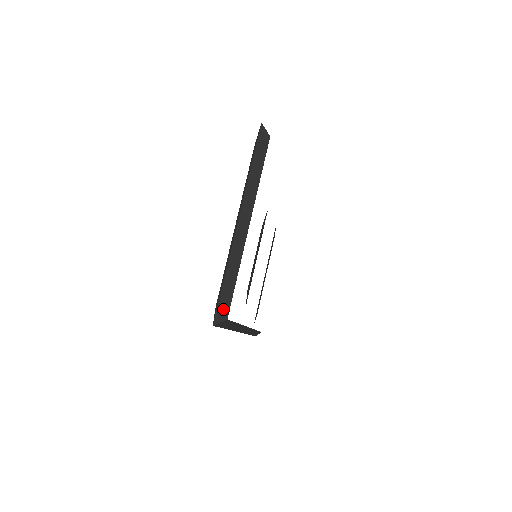
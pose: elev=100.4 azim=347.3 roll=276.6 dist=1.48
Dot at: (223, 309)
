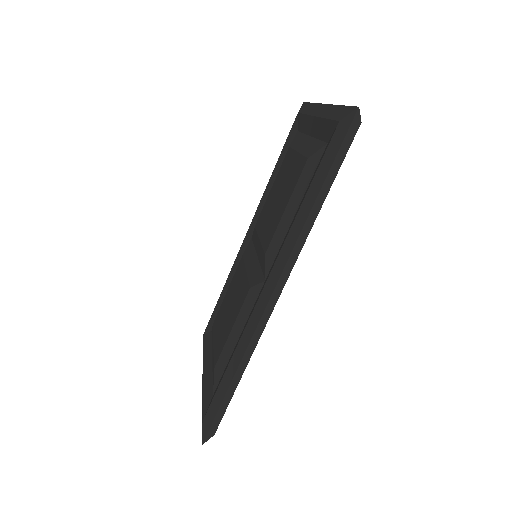
Dot at: occluded
